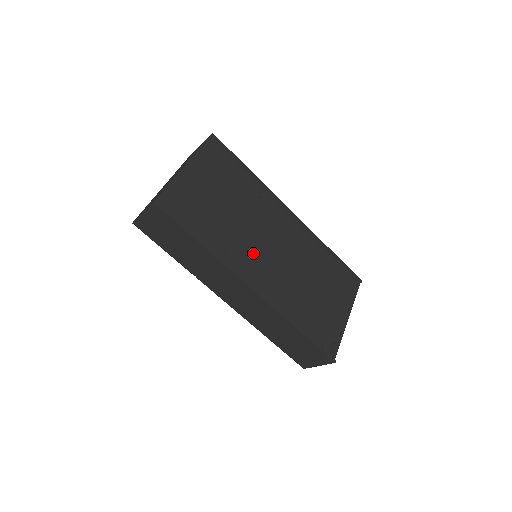
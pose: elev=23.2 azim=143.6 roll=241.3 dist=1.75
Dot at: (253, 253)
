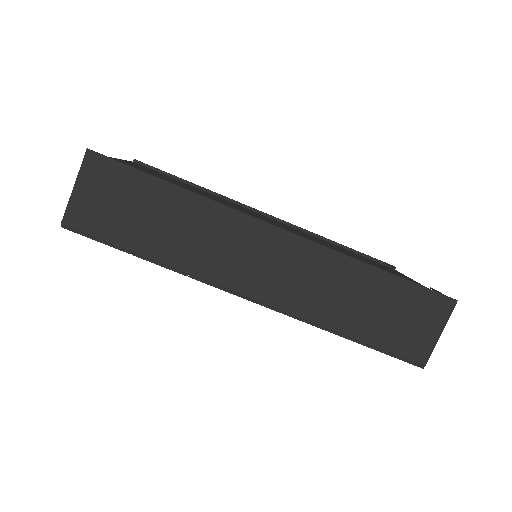
Dot at: occluded
